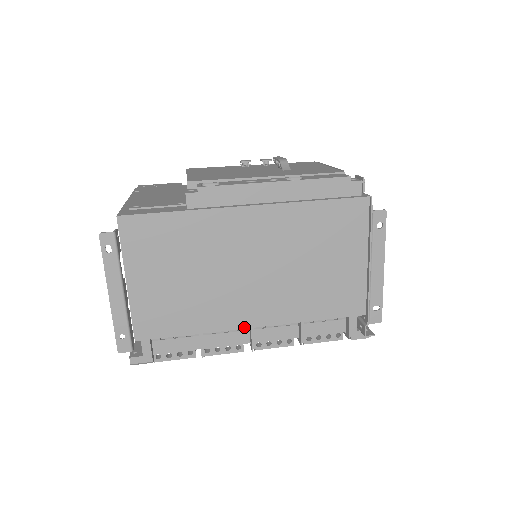
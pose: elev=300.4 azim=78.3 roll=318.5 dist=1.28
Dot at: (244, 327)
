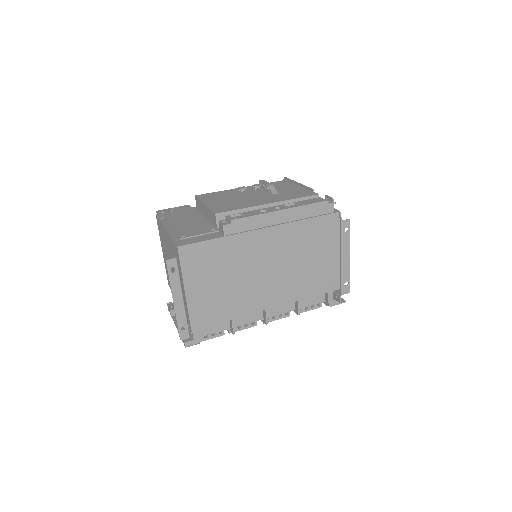
Dot at: (263, 309)
